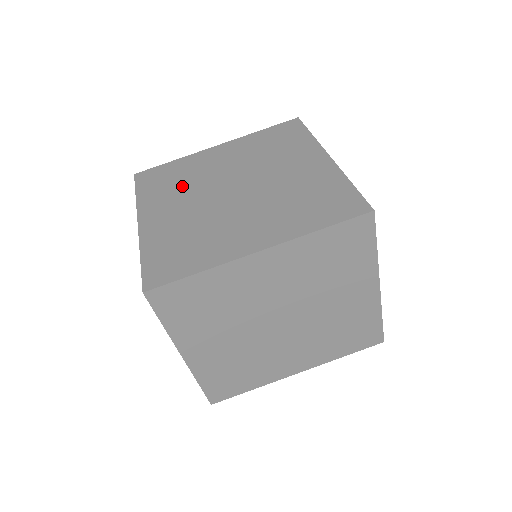
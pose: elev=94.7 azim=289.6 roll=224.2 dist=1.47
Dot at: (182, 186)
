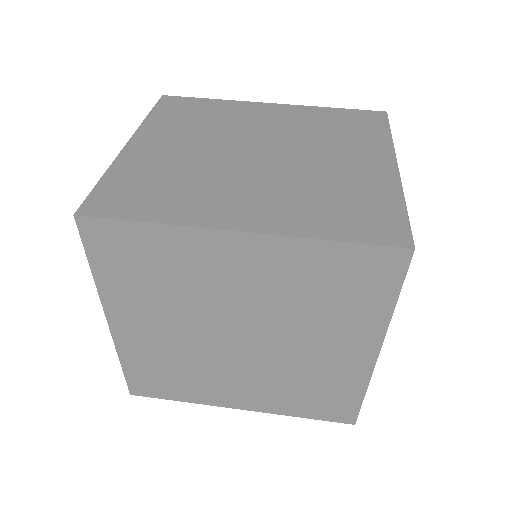
Dot at: occluded
